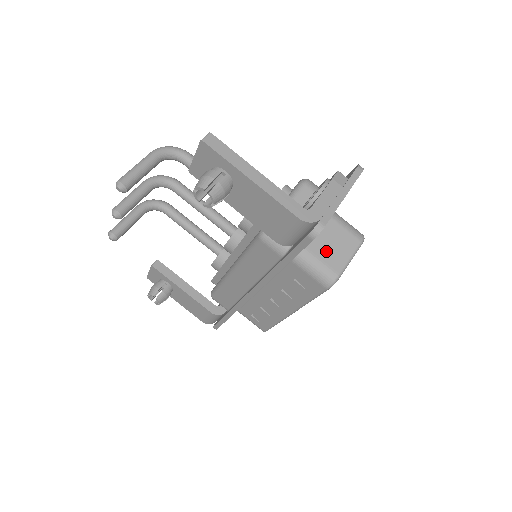
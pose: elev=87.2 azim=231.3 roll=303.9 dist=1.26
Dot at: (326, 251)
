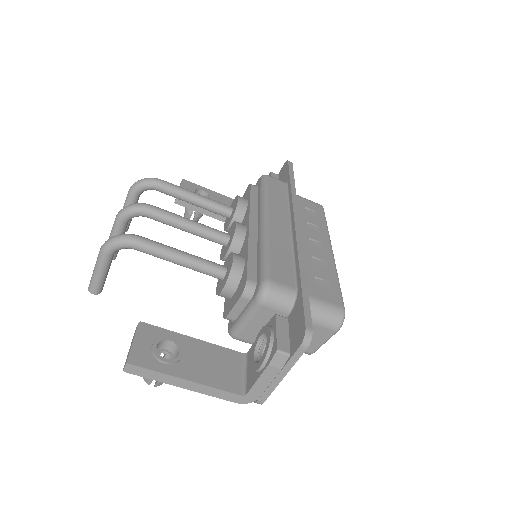
Dot at: occluded
